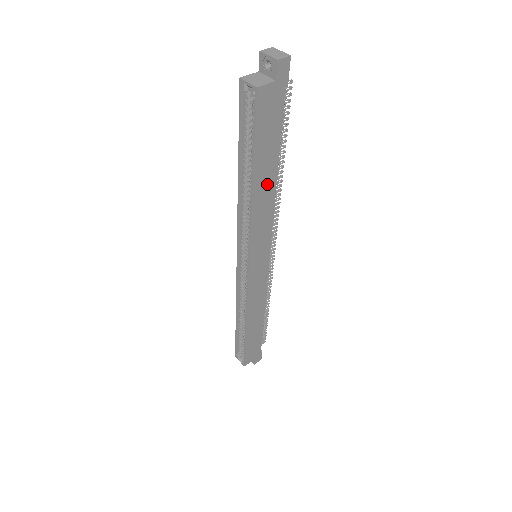
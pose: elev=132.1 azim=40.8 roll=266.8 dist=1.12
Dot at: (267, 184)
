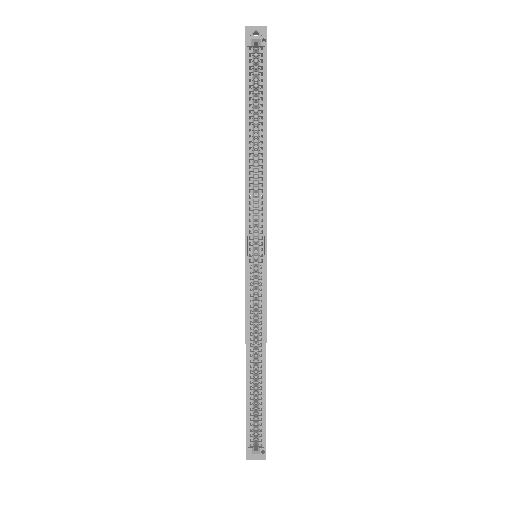
Dot at: occluded
